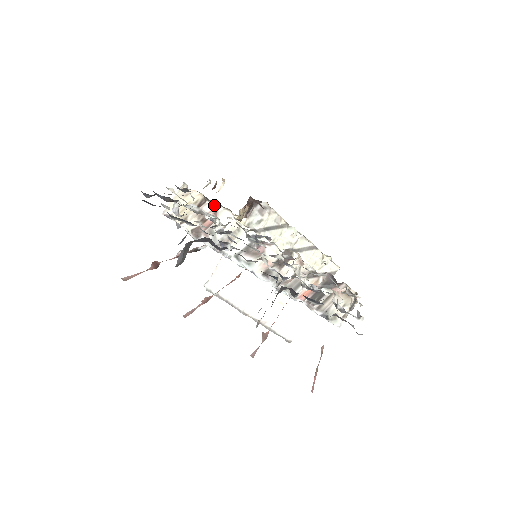
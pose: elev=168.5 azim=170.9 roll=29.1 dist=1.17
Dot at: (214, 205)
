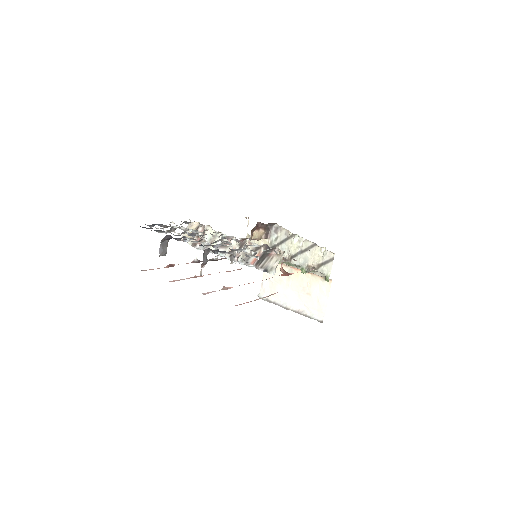
Dot at: occluded
